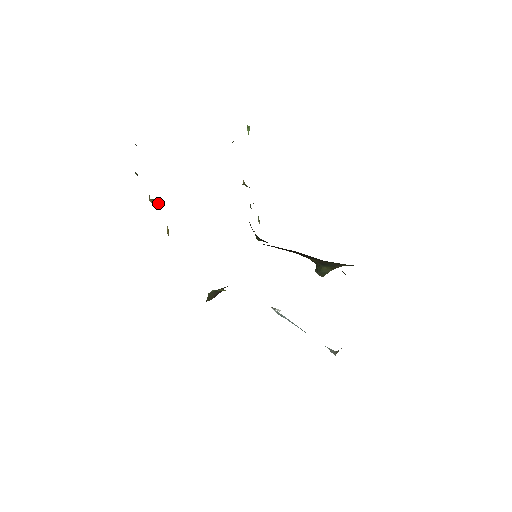
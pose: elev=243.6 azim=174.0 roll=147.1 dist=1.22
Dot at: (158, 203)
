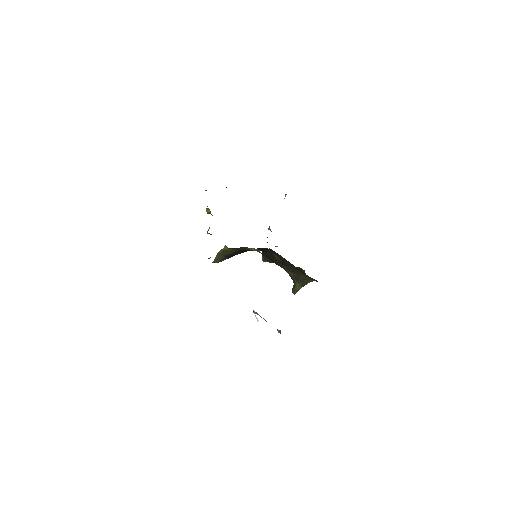
Dot at: occluded
